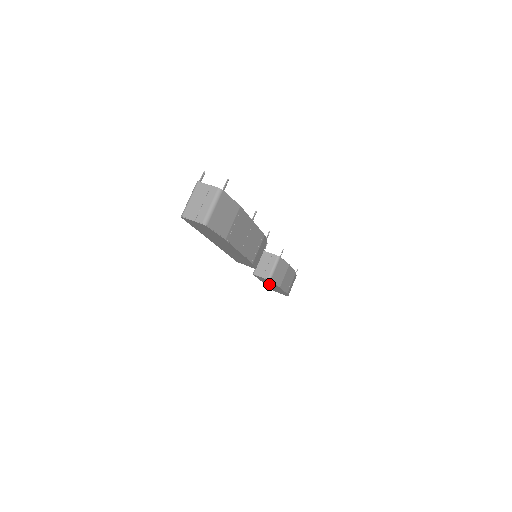
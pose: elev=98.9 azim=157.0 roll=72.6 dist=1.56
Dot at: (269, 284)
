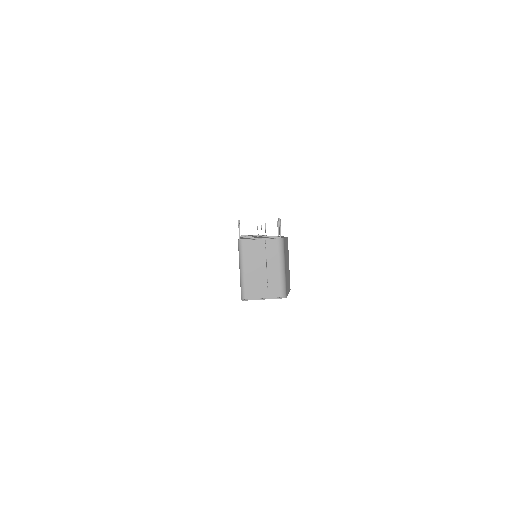
Dot at: occluded
